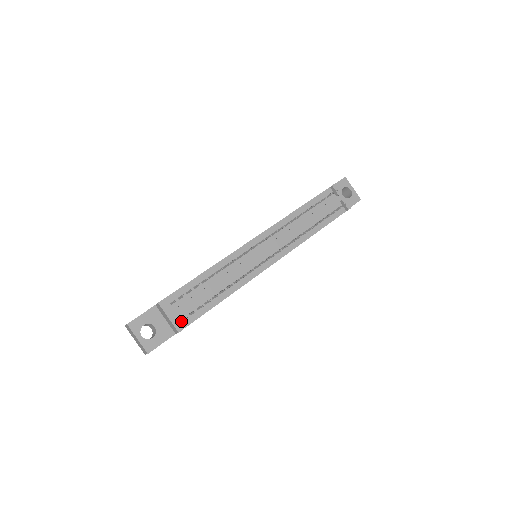
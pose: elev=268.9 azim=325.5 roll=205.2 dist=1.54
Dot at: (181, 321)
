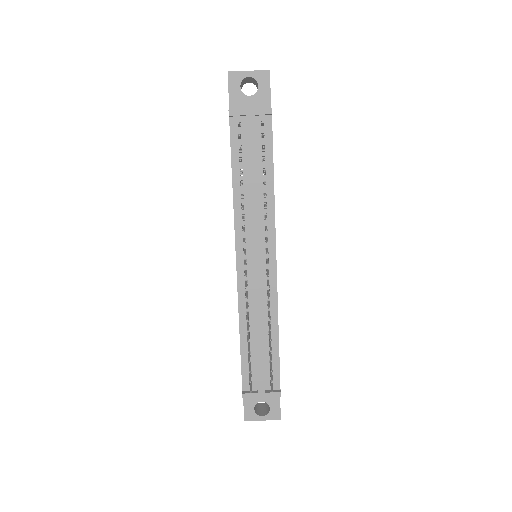
Dot at: occluded
